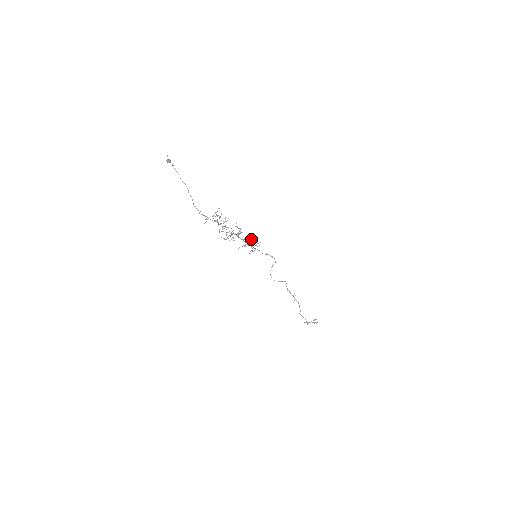
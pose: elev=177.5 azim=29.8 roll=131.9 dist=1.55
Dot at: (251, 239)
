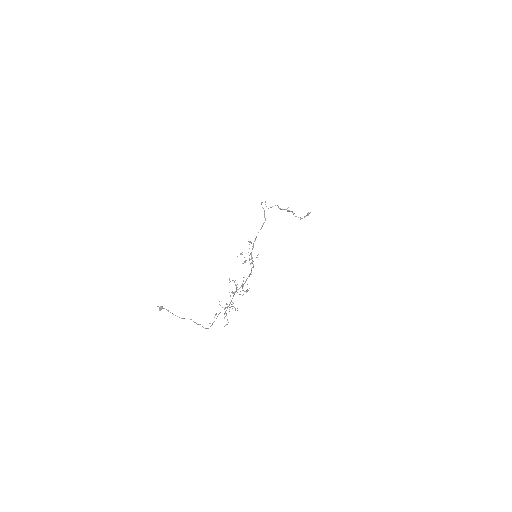
Dot at: occluded
